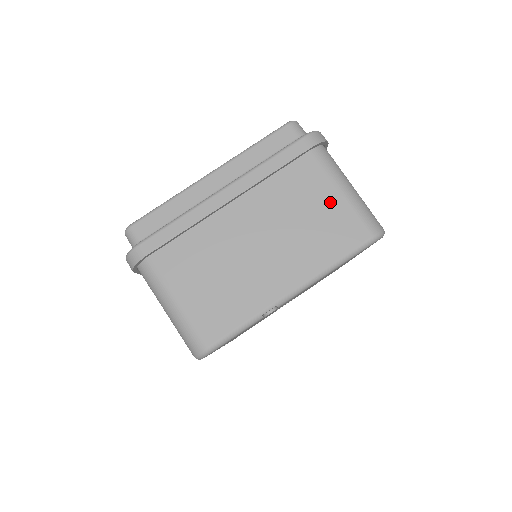
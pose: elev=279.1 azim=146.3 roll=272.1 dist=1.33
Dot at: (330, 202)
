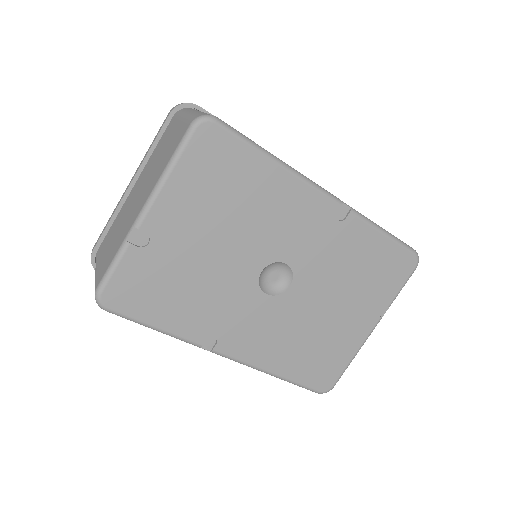
Dot at: (175, 131)
